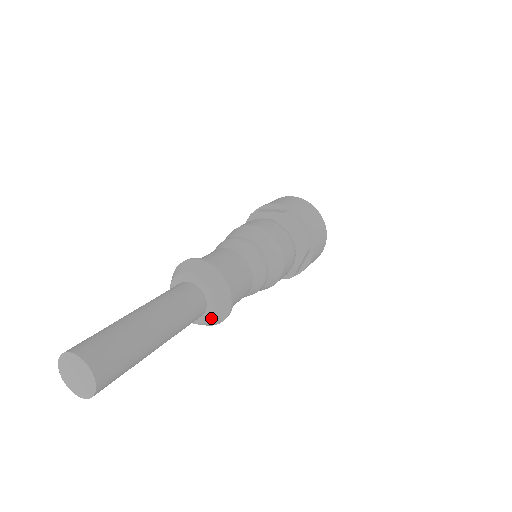
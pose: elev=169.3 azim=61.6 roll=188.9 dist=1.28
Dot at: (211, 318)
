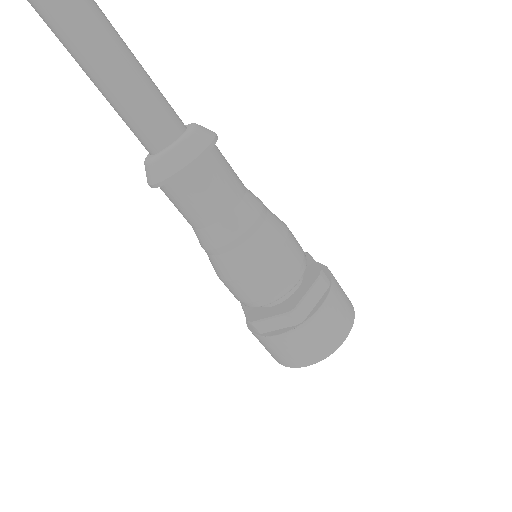
Dot at: (180, 142)
